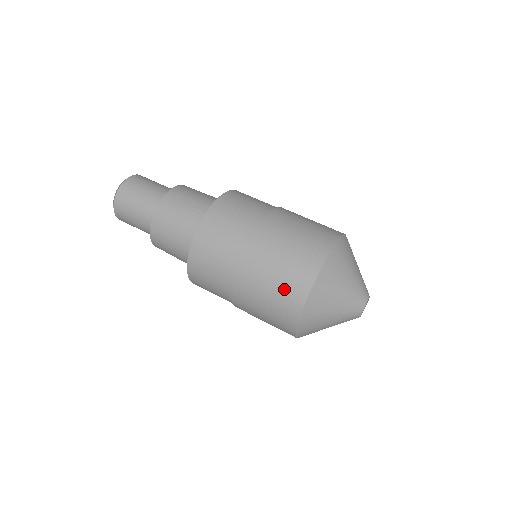
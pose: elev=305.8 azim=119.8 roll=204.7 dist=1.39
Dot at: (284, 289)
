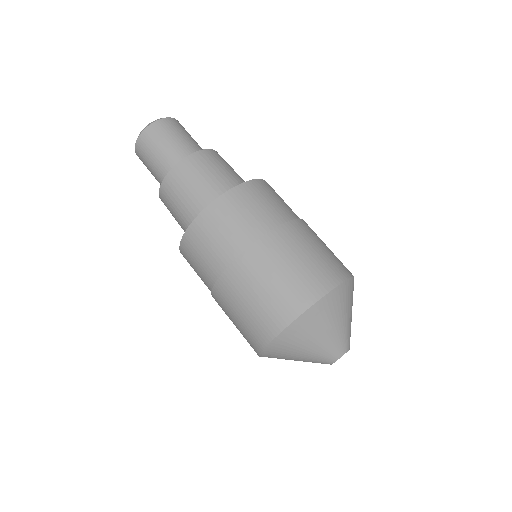
Dot at: occluded
